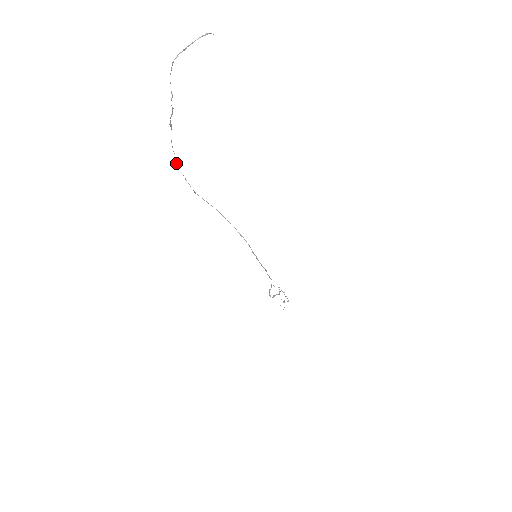
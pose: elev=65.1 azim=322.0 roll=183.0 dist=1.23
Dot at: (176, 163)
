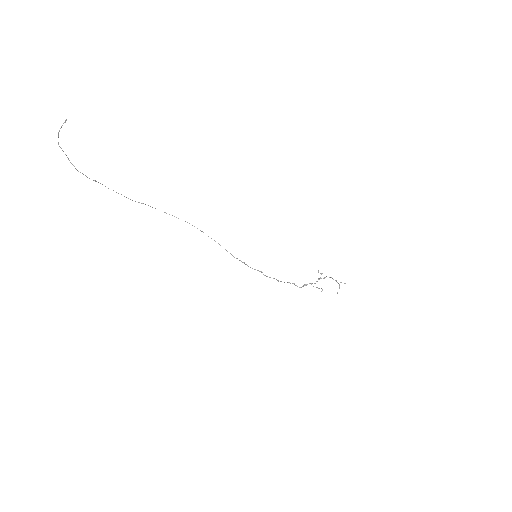
Dot at: occluded
